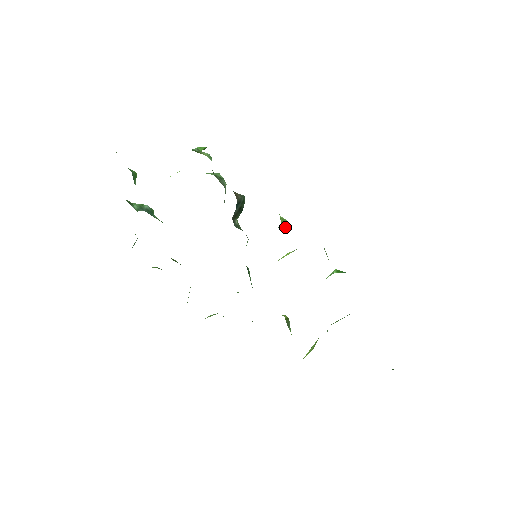
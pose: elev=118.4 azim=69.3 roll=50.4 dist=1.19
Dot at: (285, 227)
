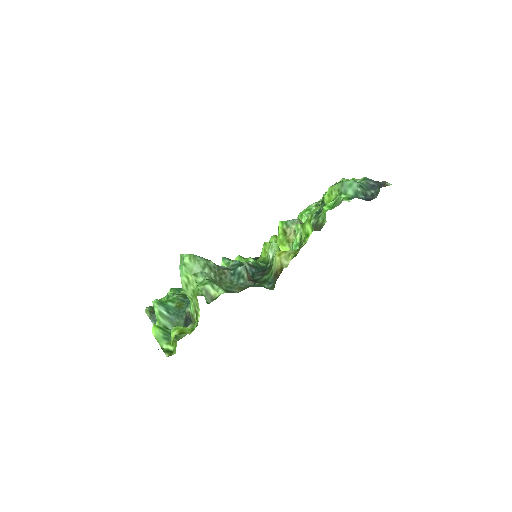
Dot at: (279, 248)
